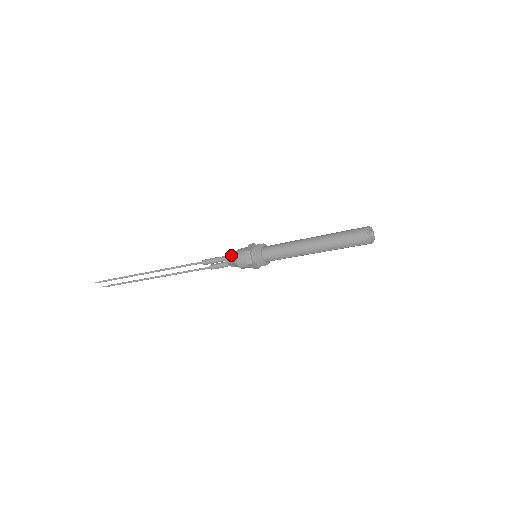
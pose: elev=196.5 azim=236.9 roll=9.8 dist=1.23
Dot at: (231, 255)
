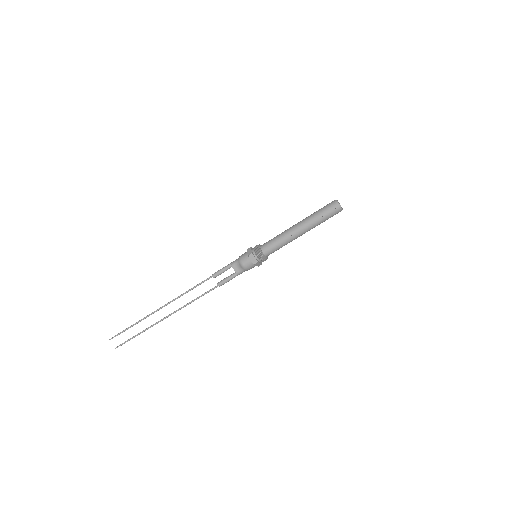
Dot at: (236, 259)
